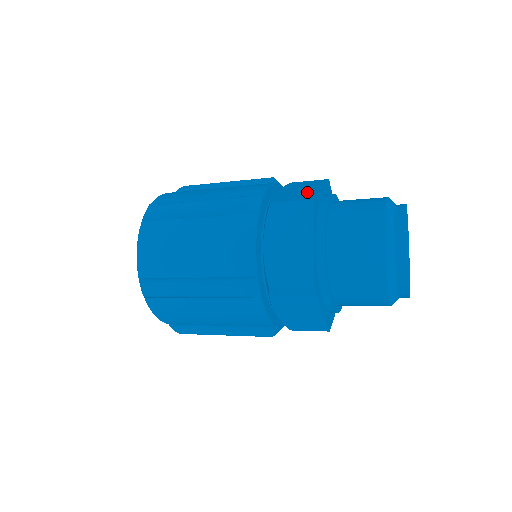
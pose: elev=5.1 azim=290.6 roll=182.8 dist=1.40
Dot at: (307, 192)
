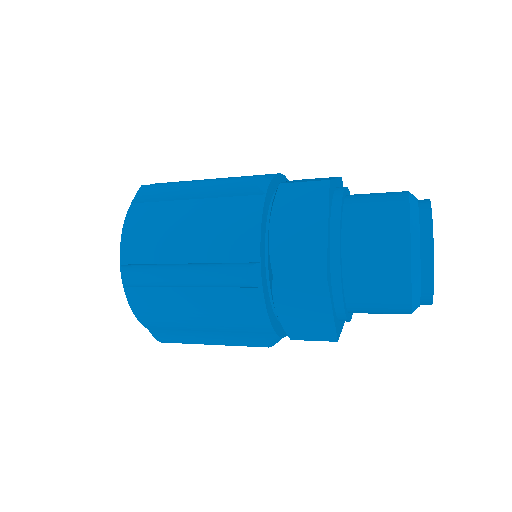
Dot at: (320, 179)
